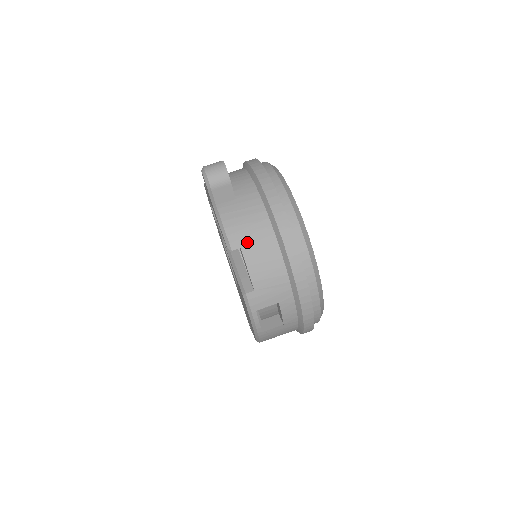
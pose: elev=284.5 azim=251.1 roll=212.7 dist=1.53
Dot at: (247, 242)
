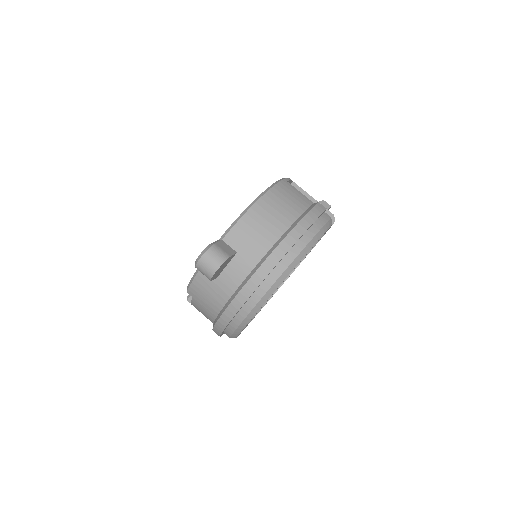
Dot at: (198, 300)
